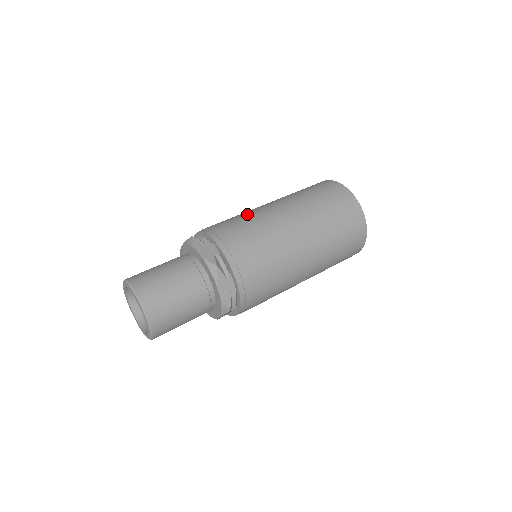
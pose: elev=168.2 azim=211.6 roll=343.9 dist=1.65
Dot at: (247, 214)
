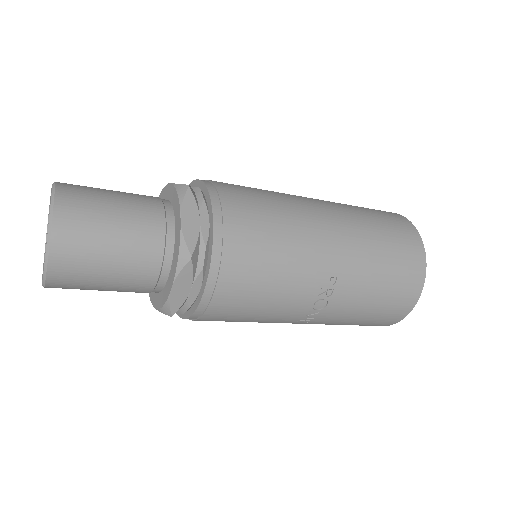
Dot at: occluded
